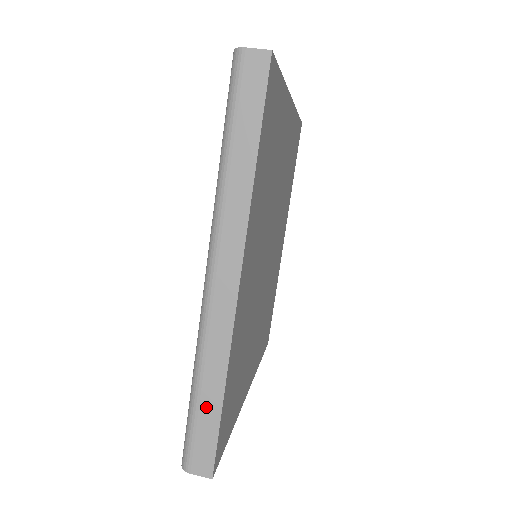
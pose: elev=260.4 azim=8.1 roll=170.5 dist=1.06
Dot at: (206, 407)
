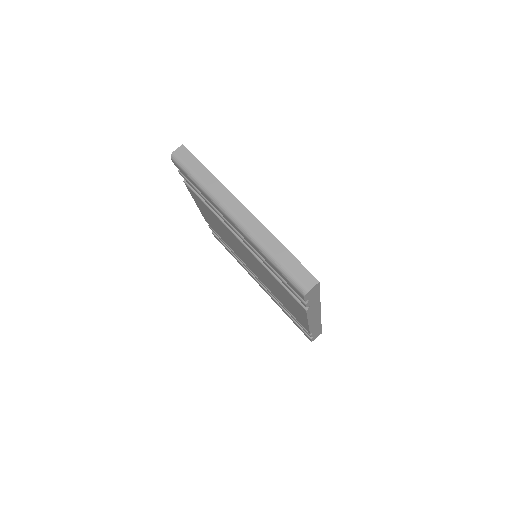
Dot at: (284, 258)
